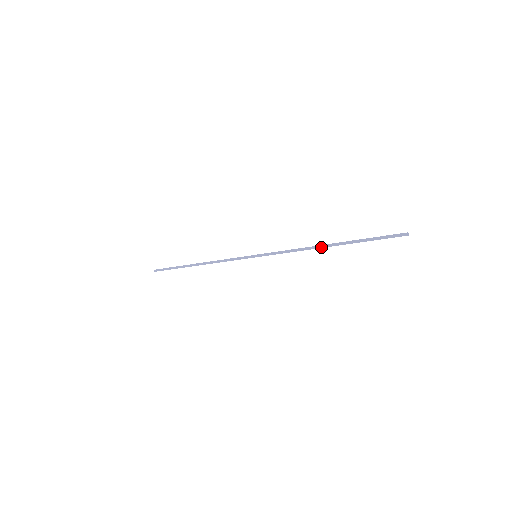
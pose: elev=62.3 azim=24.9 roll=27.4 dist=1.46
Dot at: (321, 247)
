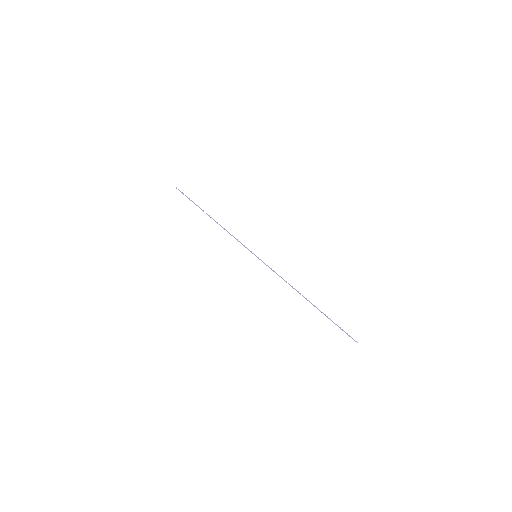
Dot at: (302, 295)
